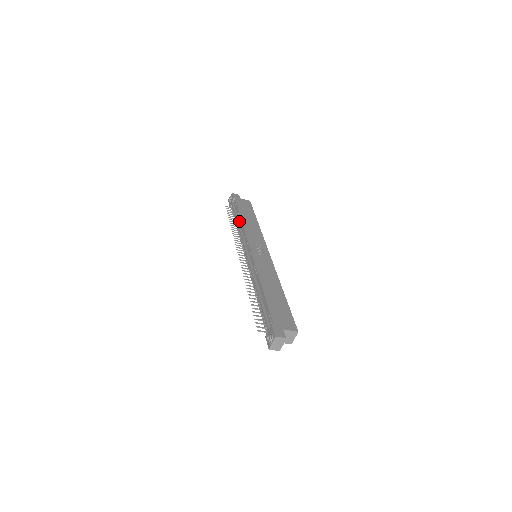
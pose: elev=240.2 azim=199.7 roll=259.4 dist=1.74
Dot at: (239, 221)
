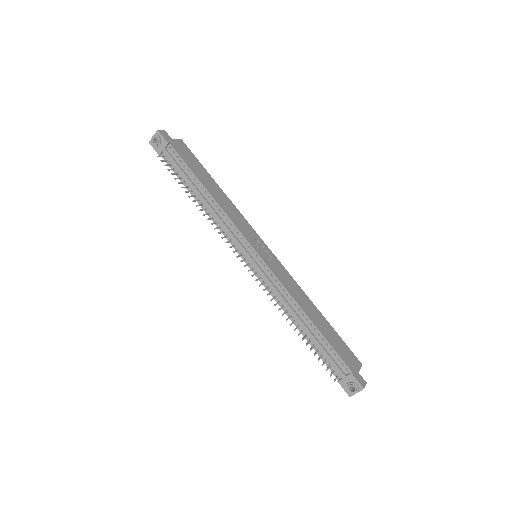
Dot at: (203, 194)
